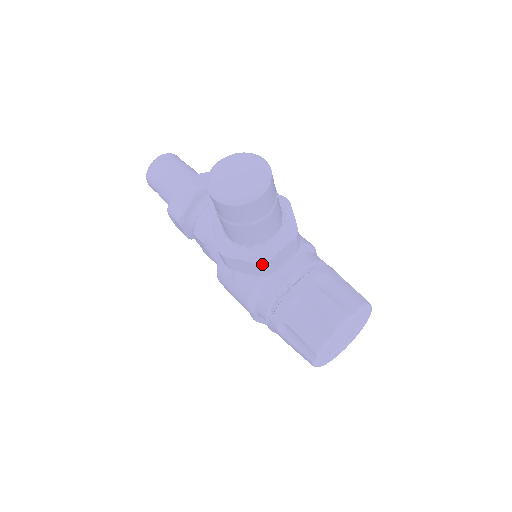
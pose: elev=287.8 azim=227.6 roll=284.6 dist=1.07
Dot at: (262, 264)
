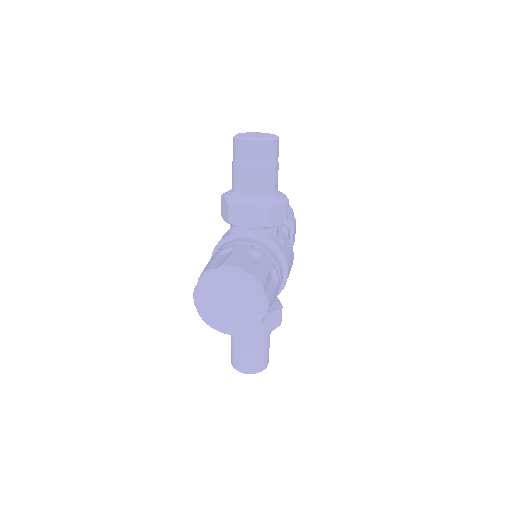
Dot at: (230, 204)
